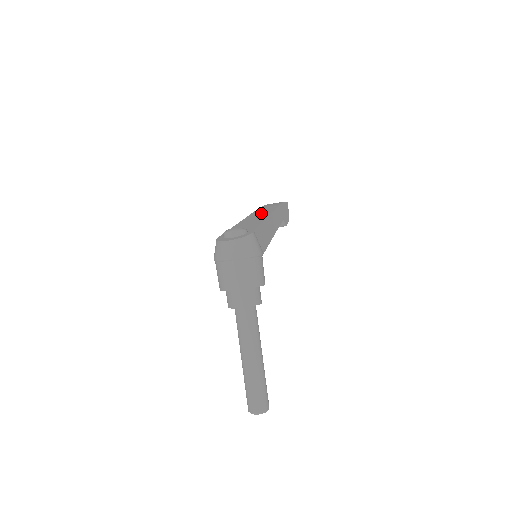
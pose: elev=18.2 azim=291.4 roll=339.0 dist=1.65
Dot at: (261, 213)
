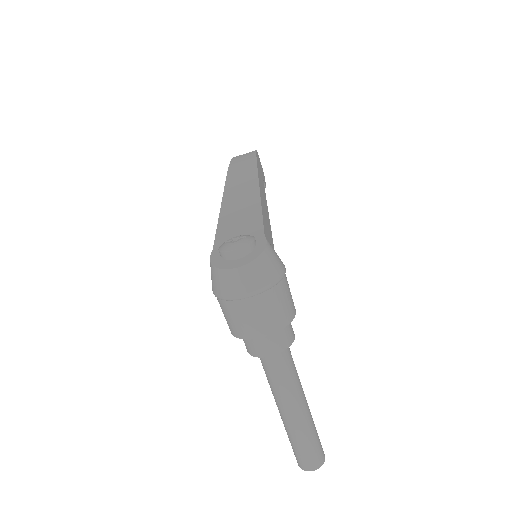
Dot at: (242, 186)
